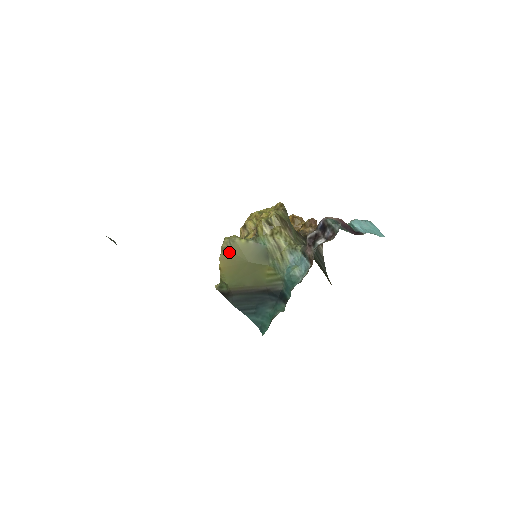
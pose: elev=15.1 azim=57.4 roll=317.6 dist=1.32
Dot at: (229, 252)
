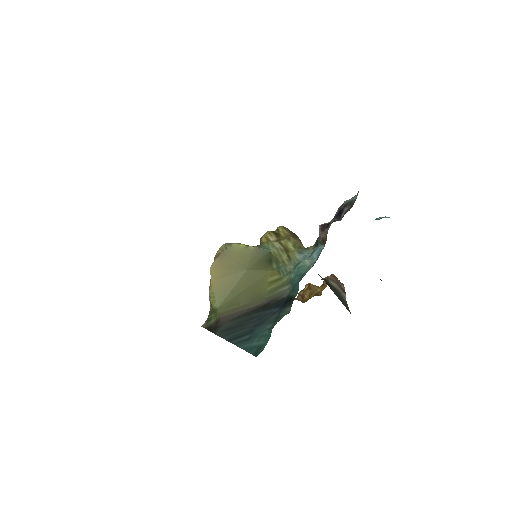
Dot at: (223, 258)
